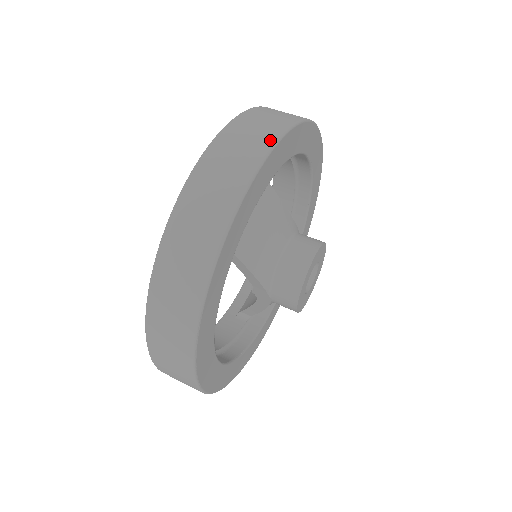
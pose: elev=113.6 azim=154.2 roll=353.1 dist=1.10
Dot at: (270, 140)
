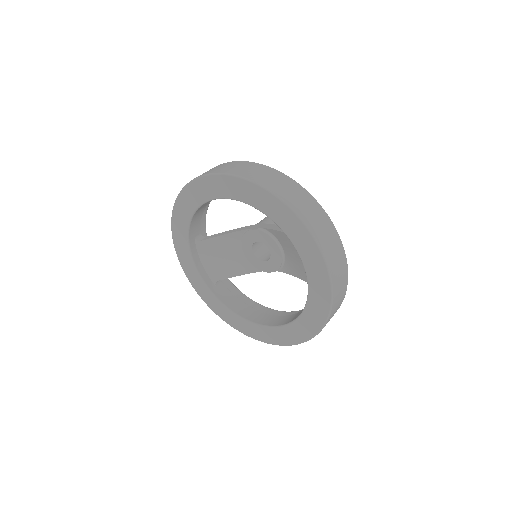
Dot at: (330, 223)
